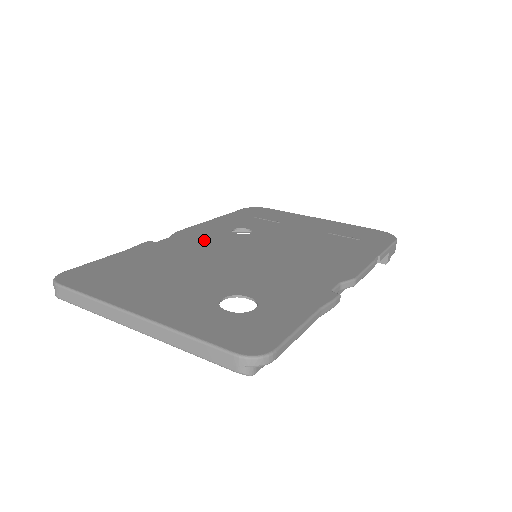
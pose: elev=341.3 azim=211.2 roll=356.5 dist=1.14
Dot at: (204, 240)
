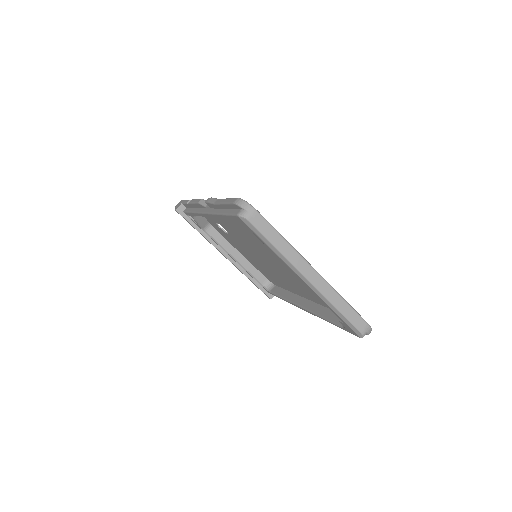
Dot at: occluded
